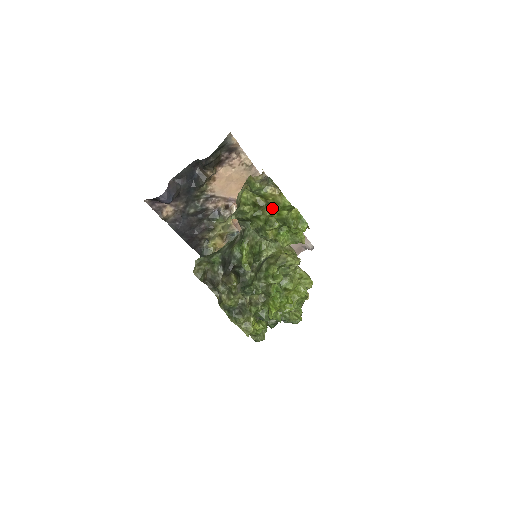
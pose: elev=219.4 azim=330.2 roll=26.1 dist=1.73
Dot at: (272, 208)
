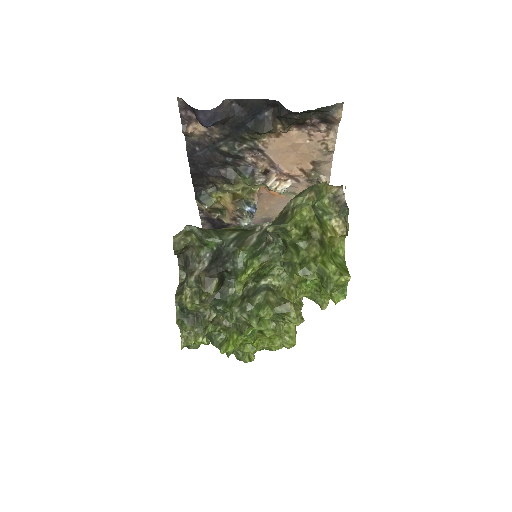
Dot at: (322, 251)
